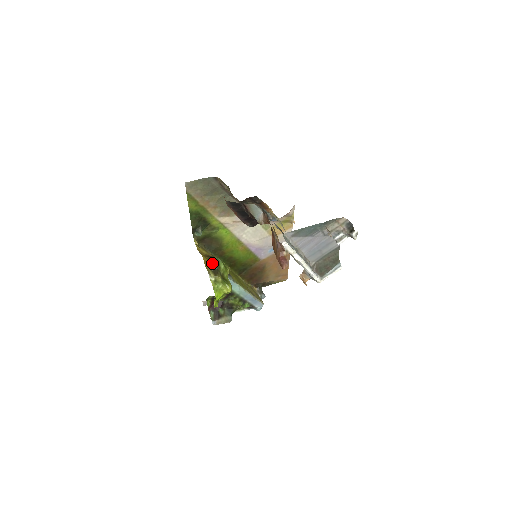
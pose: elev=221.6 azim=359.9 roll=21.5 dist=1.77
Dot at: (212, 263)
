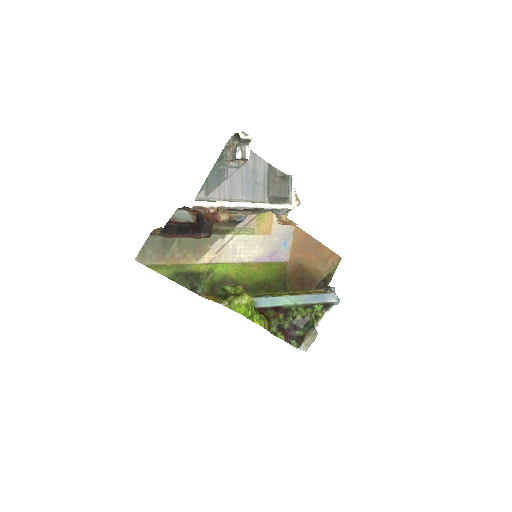
Dot at: (218, 294)
